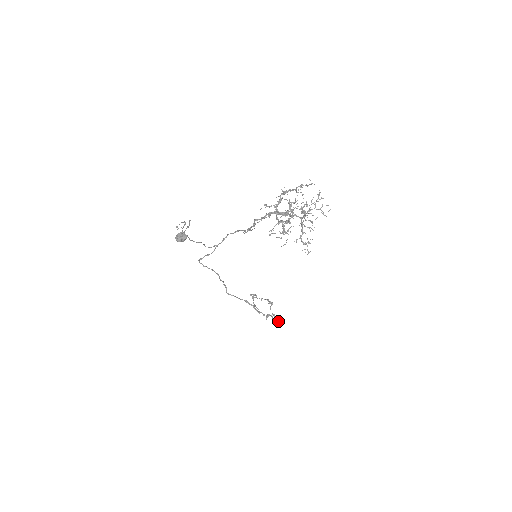
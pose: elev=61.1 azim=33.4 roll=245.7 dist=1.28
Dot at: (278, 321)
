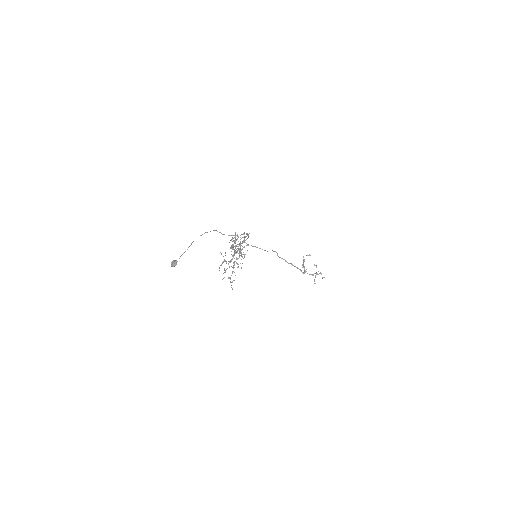
Dot at: (314, 283)
